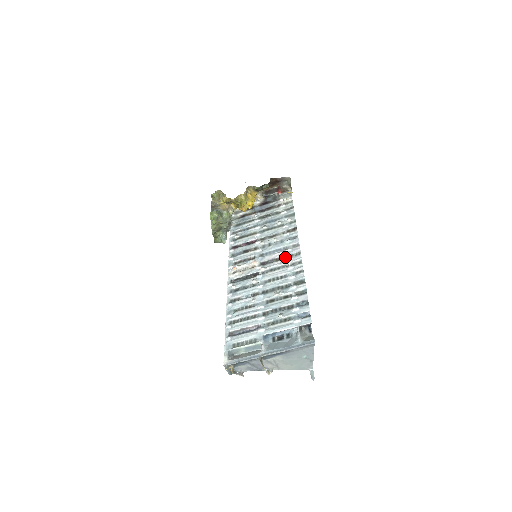
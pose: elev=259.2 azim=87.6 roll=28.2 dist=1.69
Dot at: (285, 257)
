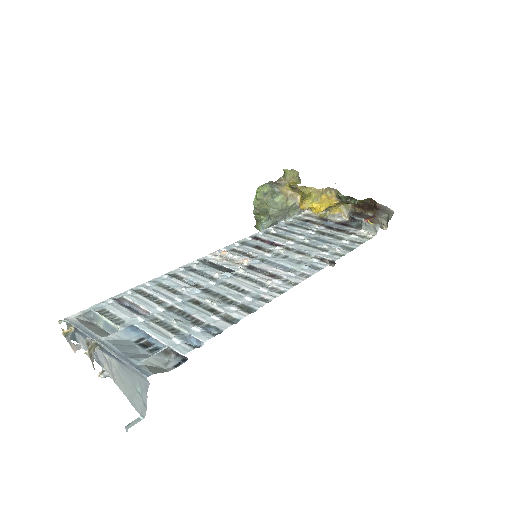
Dot at: (277, 277)
